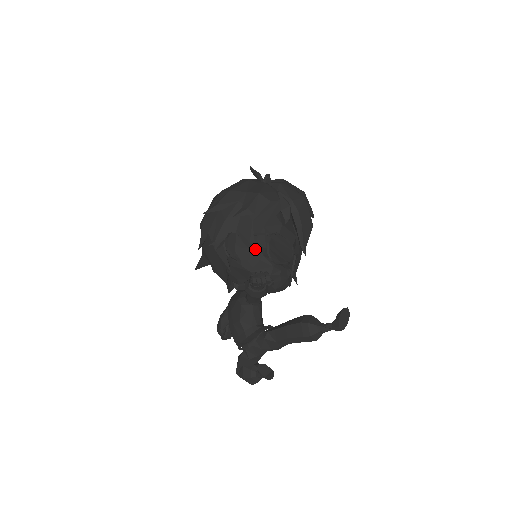
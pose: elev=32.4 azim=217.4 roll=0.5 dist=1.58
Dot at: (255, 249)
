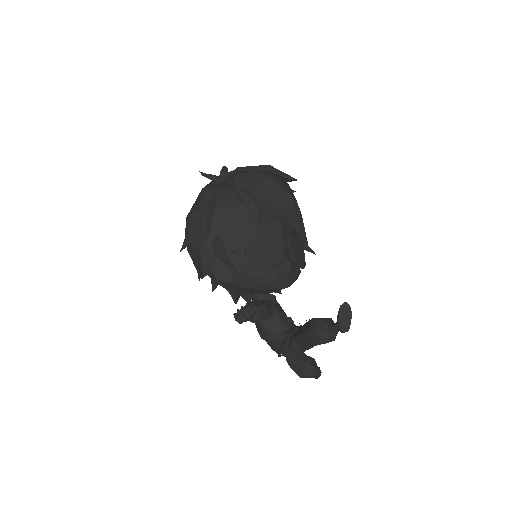
Dot at: (240, 267)
